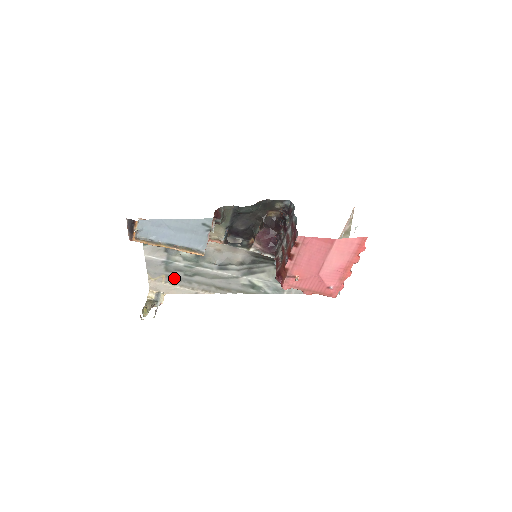
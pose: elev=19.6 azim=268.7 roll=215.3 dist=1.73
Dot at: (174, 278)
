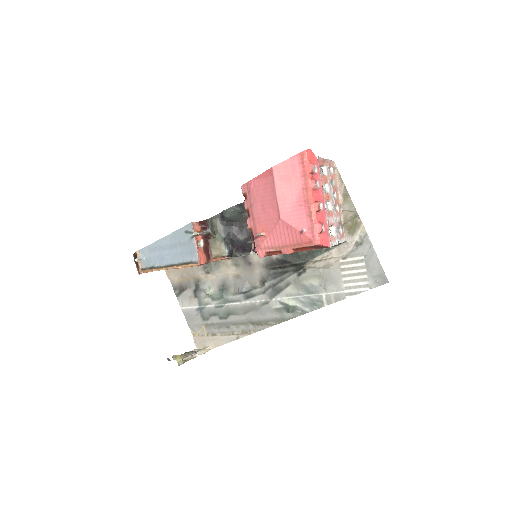
Dot at: (213, 326)
